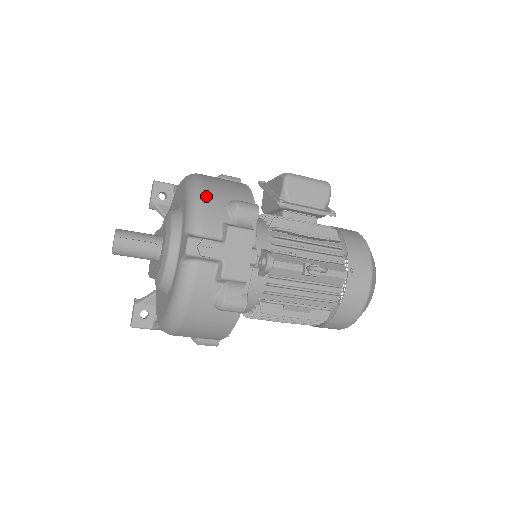
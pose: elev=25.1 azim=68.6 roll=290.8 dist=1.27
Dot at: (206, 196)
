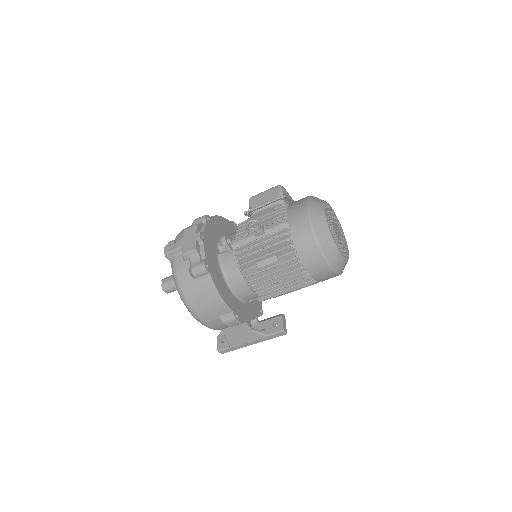
Dot at: occluded
